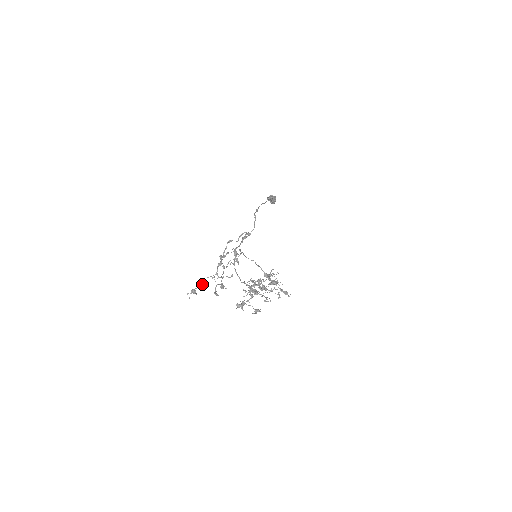
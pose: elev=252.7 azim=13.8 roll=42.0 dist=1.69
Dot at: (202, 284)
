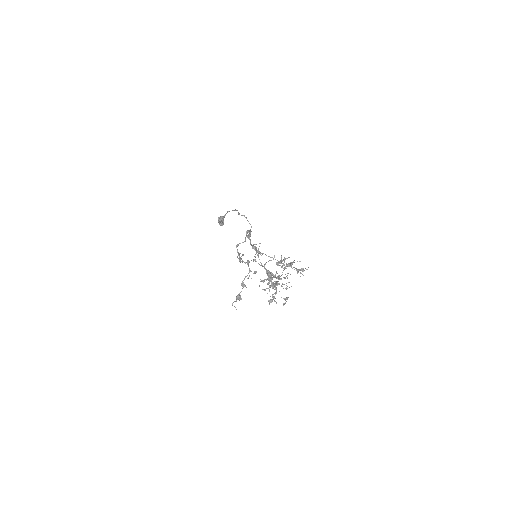
Dot at: (244, 285)
